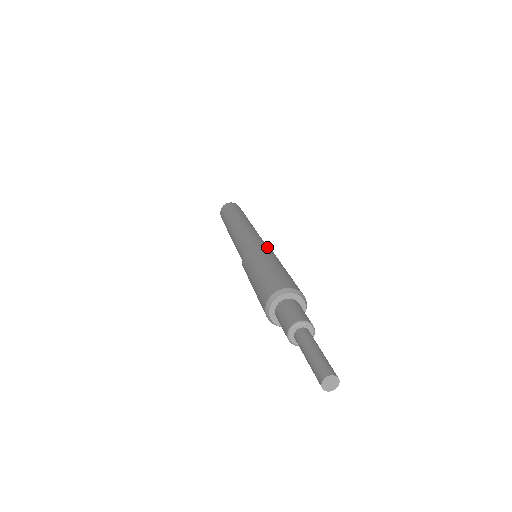
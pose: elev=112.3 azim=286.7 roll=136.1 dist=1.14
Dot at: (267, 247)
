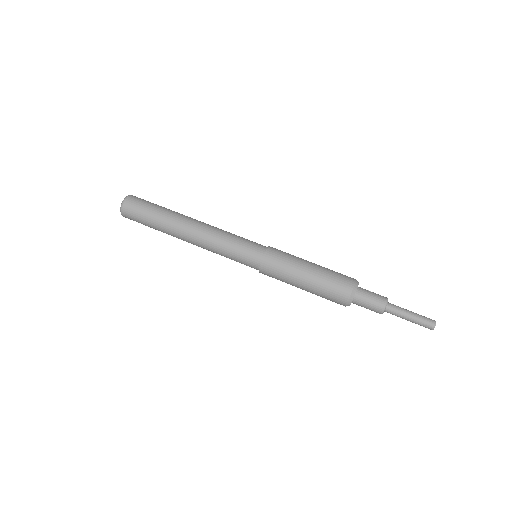
Dot at: (272, 252)
